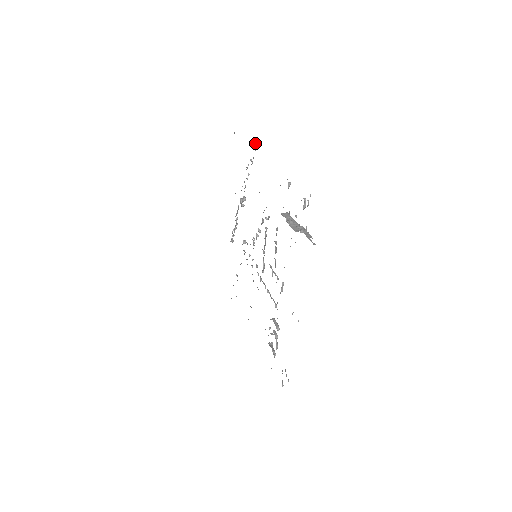
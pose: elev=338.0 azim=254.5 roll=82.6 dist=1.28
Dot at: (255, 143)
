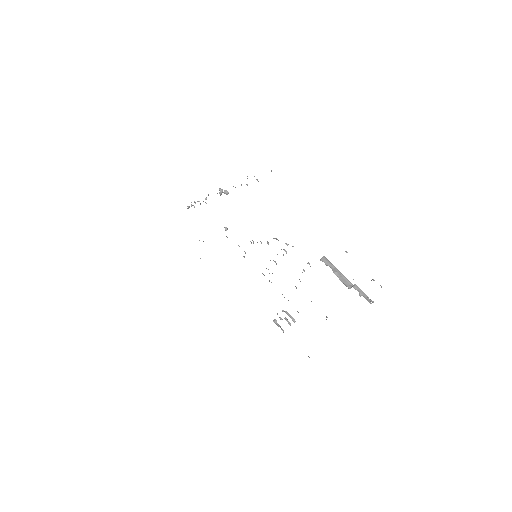
Dot at: occluded
